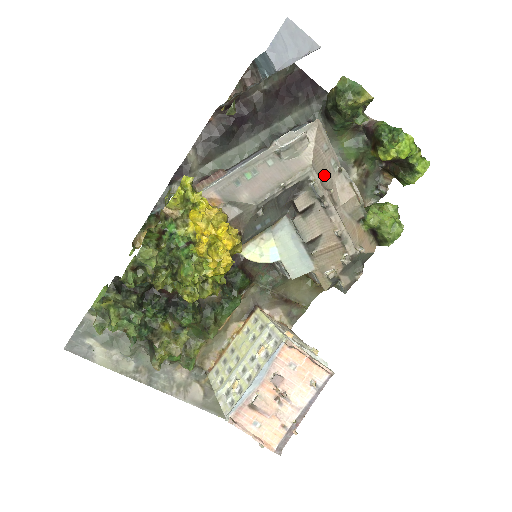
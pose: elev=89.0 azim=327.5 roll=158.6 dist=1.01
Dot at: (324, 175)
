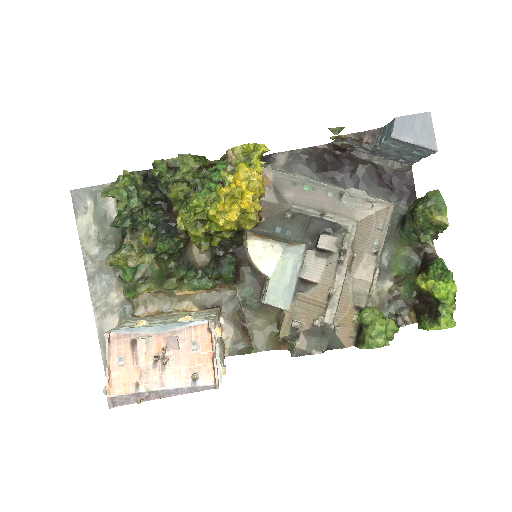
Dot at: (361, 241)
